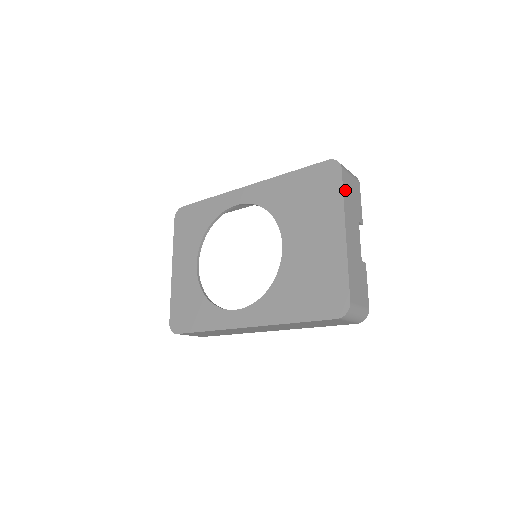
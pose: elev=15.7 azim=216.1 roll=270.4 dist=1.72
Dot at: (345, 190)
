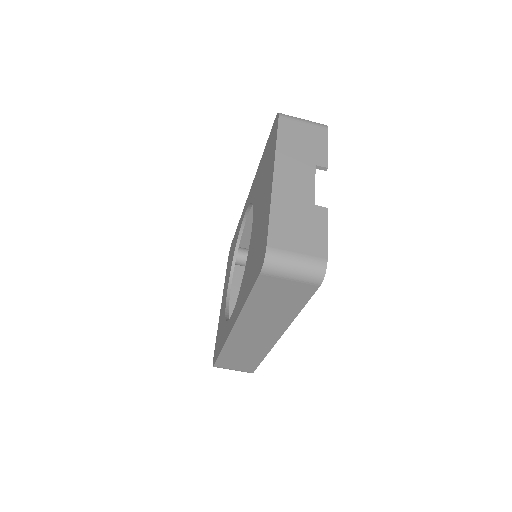
Dot at: (283, 135)
